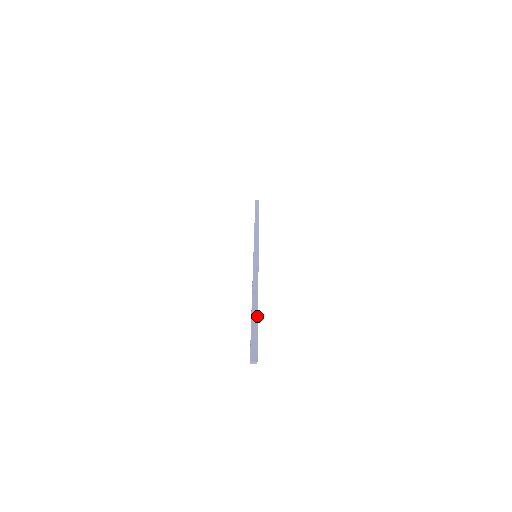
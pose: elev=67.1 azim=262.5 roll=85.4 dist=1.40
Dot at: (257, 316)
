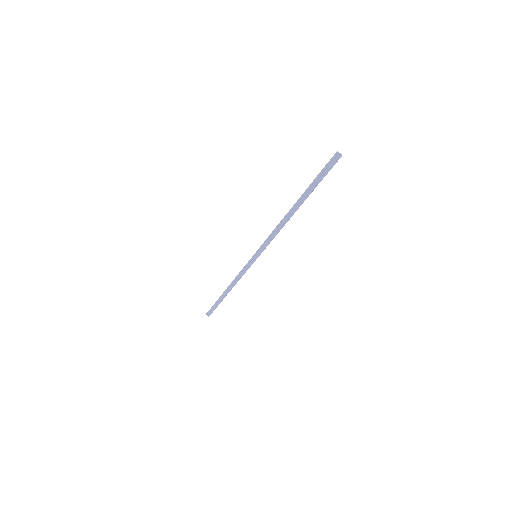
Dot at: (307, 196)
